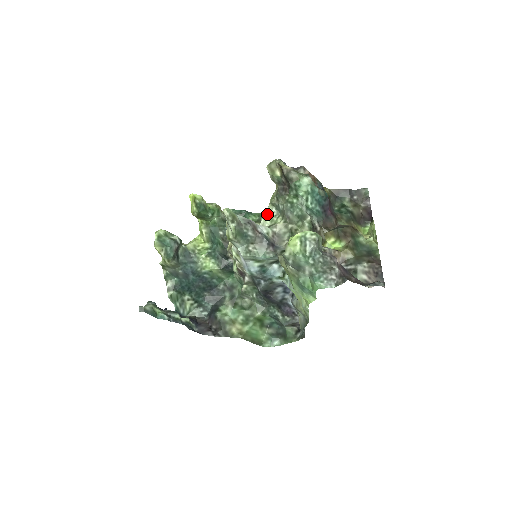
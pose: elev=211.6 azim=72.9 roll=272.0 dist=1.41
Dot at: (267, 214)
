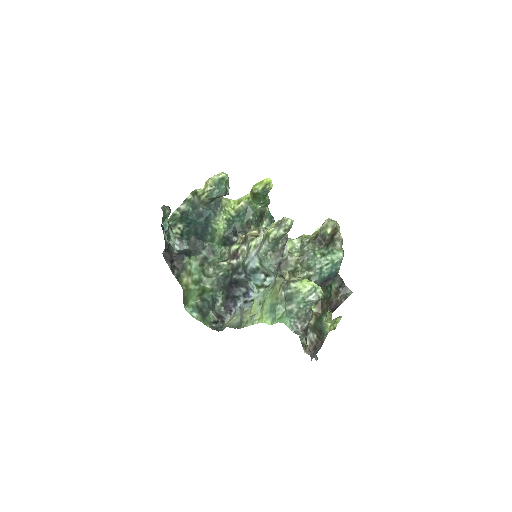
Dot at: (293, 242)
